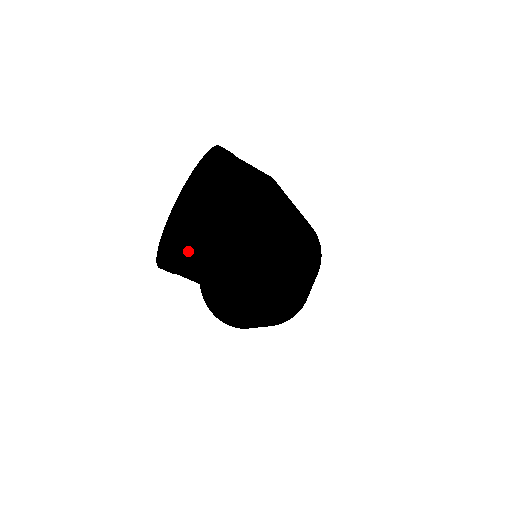
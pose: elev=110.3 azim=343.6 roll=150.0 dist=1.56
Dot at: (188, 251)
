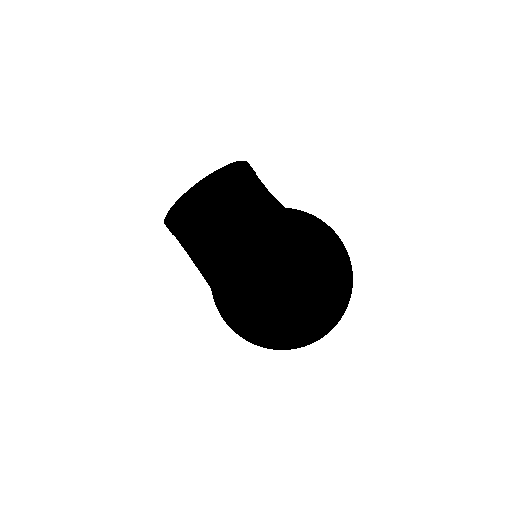
Dot at: (260, 346)
